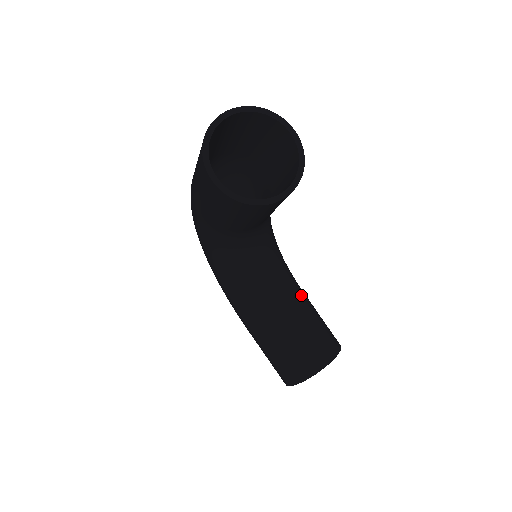
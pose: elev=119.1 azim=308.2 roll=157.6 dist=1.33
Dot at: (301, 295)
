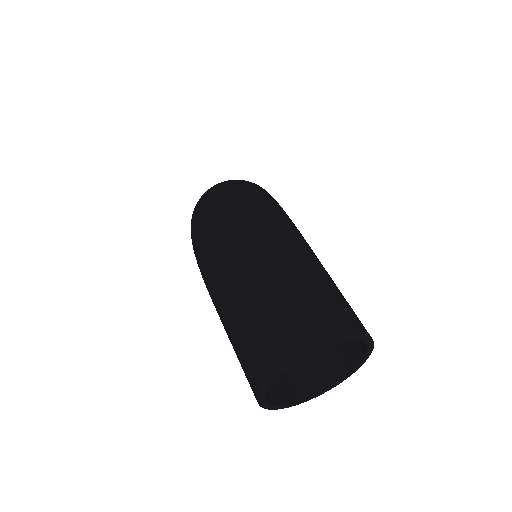
Dot at: occluded
